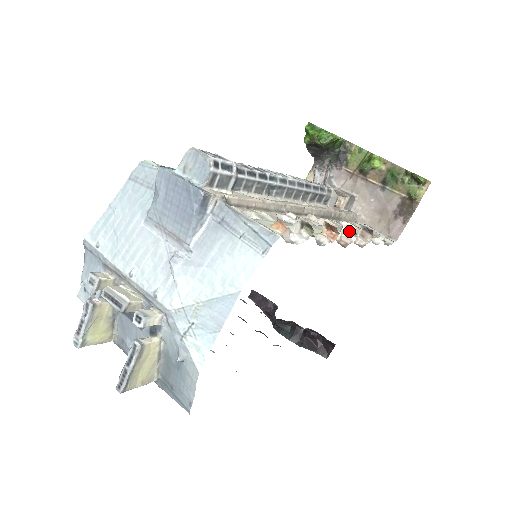
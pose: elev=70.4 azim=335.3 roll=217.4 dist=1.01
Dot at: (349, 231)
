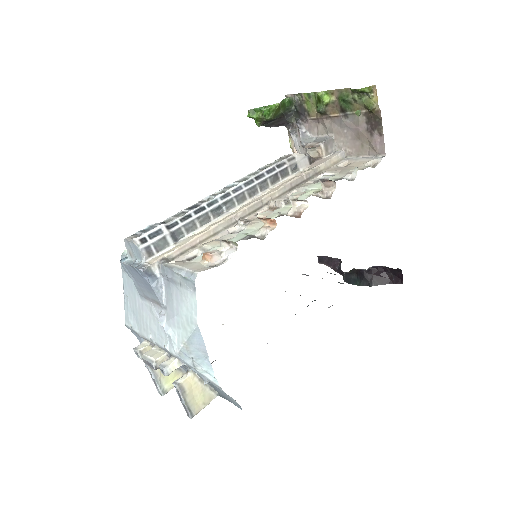
Dot at: (297, 201)
